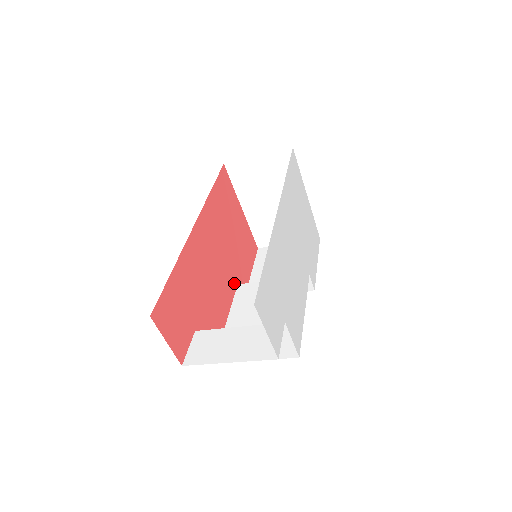
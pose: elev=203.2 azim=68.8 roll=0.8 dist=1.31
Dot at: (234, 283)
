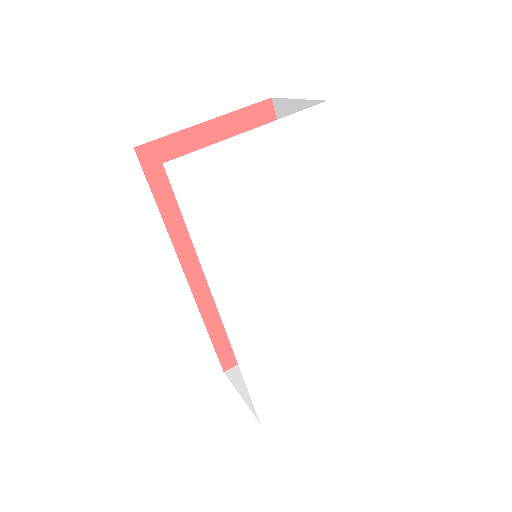
Dot at: occluded
